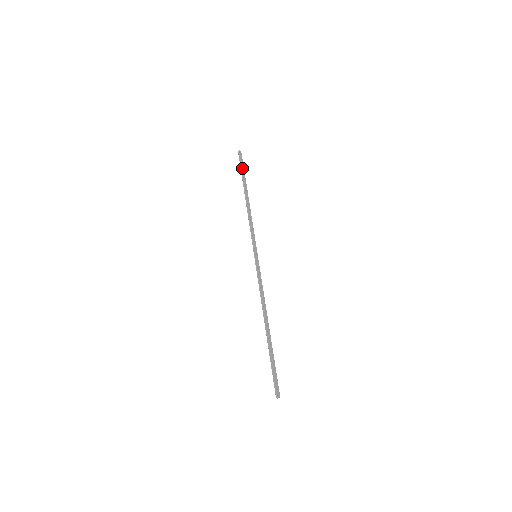
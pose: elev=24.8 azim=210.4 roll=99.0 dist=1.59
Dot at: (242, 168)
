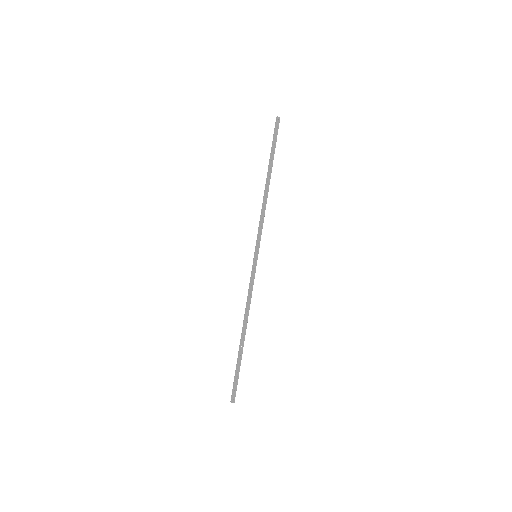
Dot at: (272, 142)
